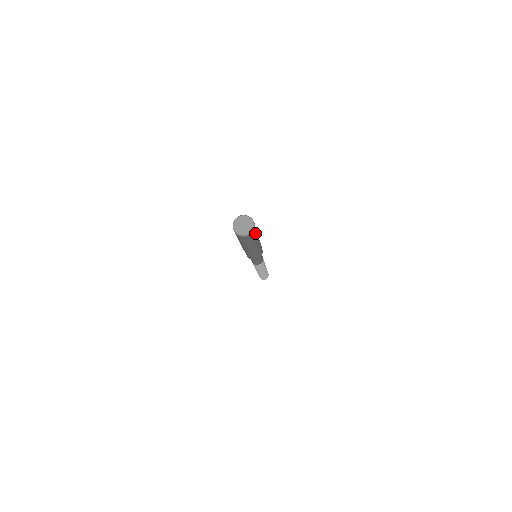
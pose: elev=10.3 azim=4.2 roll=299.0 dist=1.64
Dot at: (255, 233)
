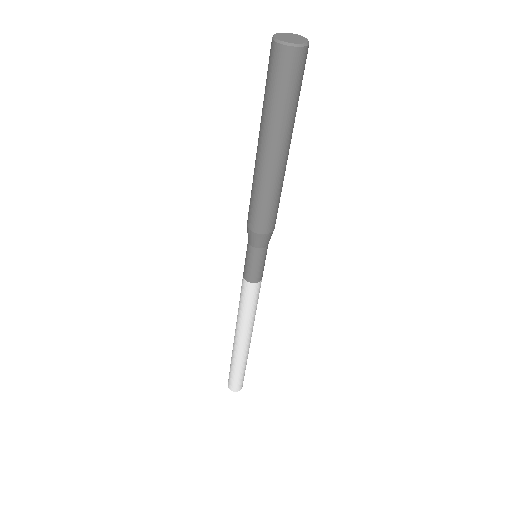
Dot at: (294, 81)
